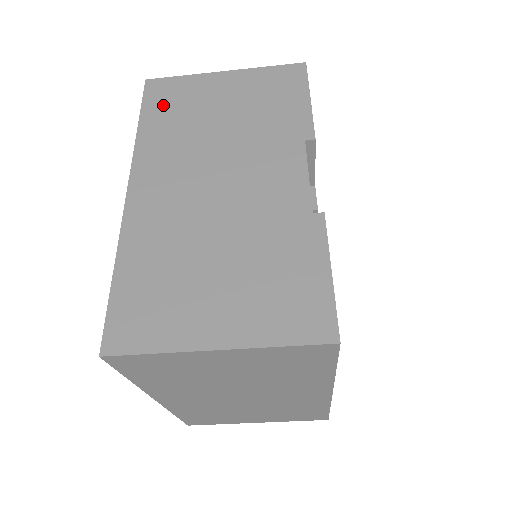
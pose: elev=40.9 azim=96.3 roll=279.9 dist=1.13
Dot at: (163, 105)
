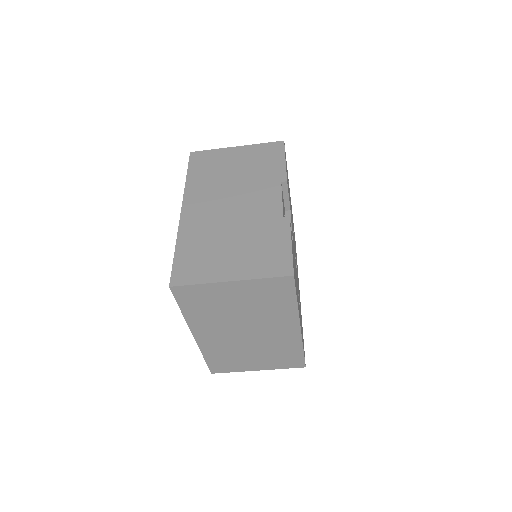
Dot at: (201, 166)
